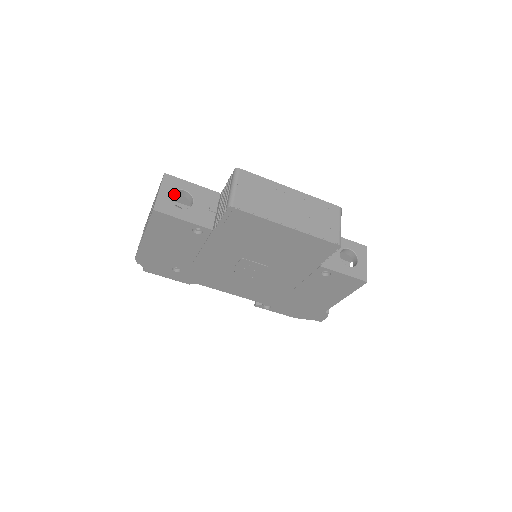
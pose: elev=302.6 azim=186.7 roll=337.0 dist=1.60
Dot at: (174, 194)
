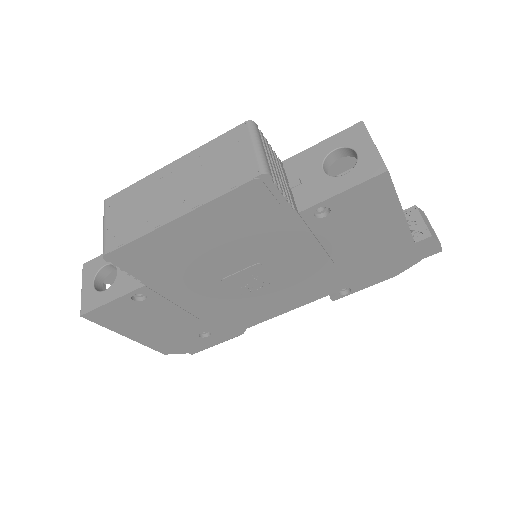
Dot at: (104, 277)
